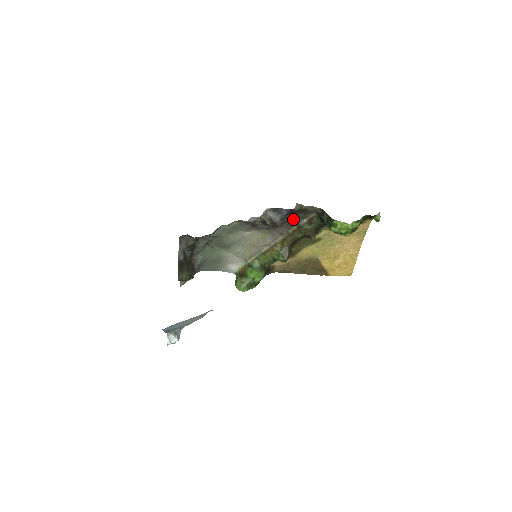
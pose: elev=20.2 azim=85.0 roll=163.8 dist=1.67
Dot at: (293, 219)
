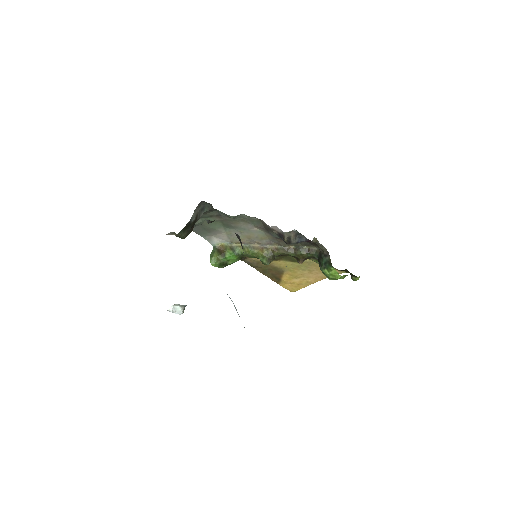
Dot at: occluded
